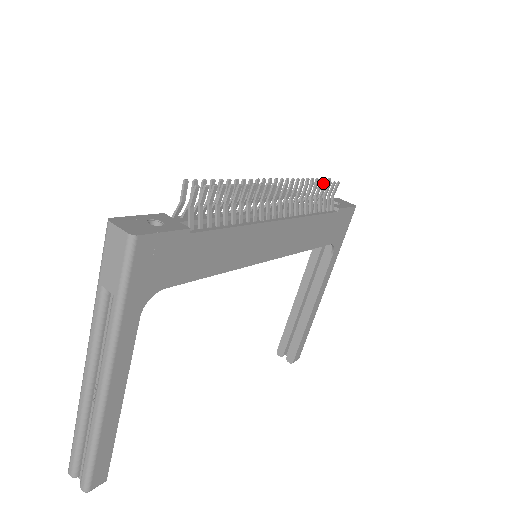
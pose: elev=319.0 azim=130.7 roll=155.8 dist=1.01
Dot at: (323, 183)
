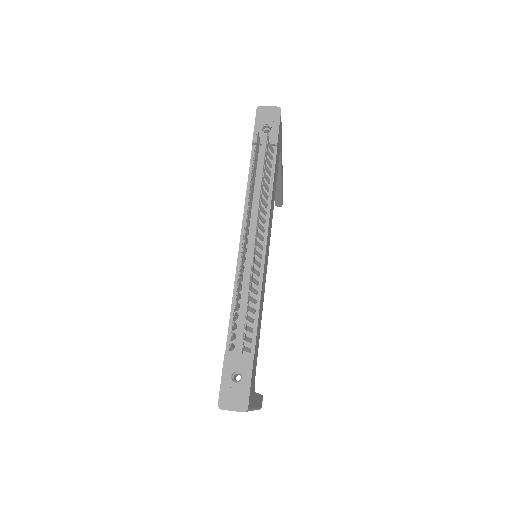
Dot at: (256, 146)
